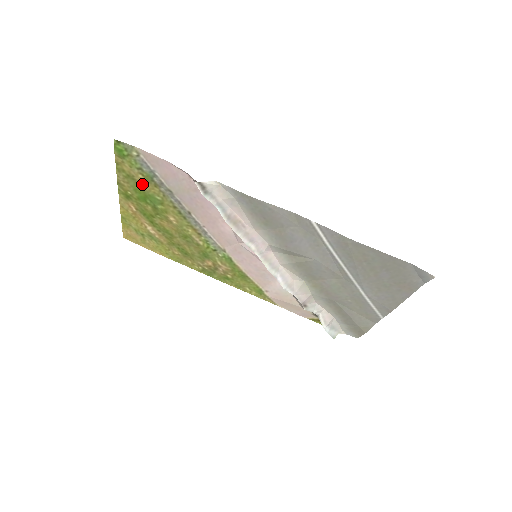
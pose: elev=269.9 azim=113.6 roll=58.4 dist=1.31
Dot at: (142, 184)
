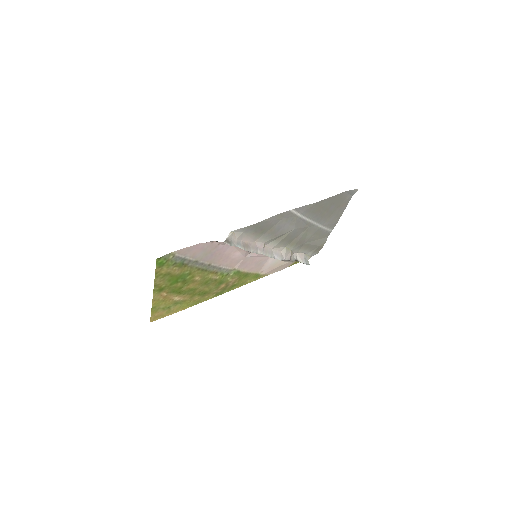
Dot at: (176, 272)
